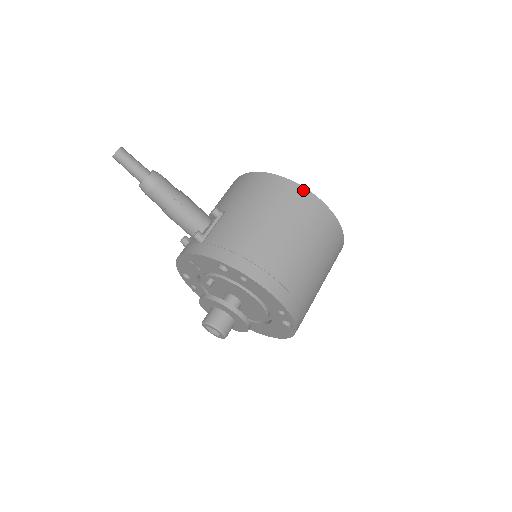
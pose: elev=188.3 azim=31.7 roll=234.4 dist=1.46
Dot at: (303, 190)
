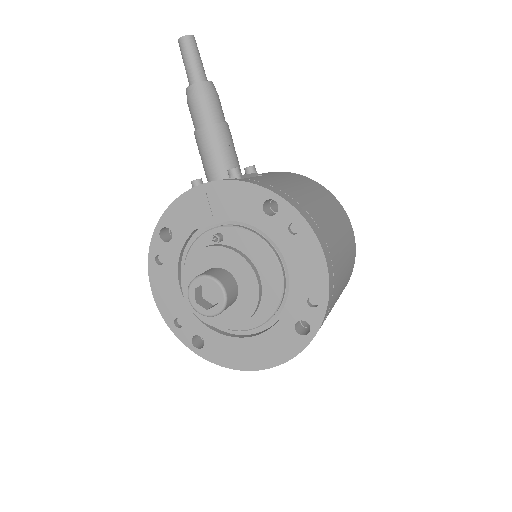
Dot at: (339, 203)
